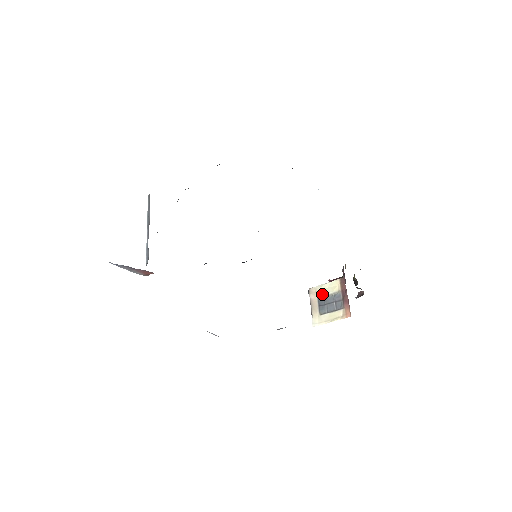
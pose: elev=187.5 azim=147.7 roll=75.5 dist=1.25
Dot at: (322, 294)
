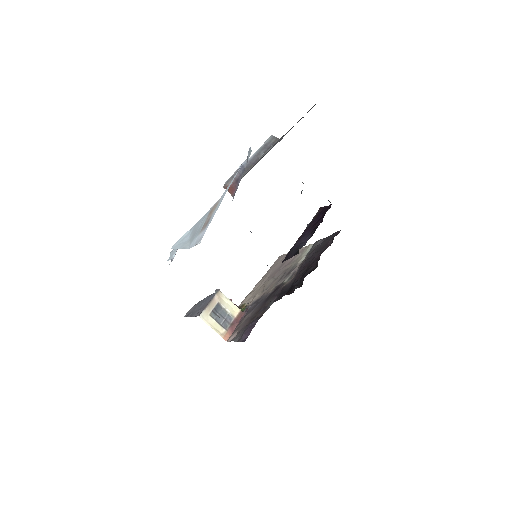
Dot at: (223, 304)
